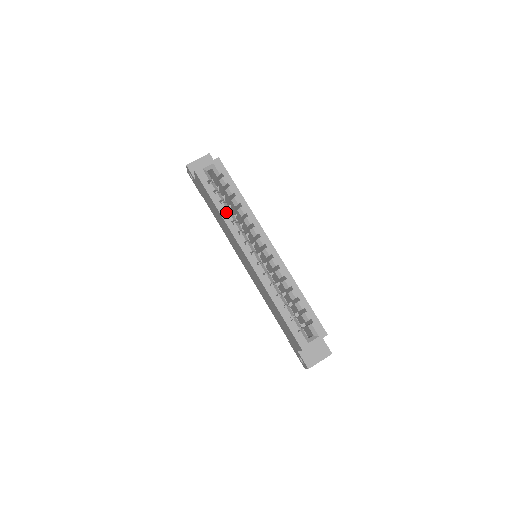
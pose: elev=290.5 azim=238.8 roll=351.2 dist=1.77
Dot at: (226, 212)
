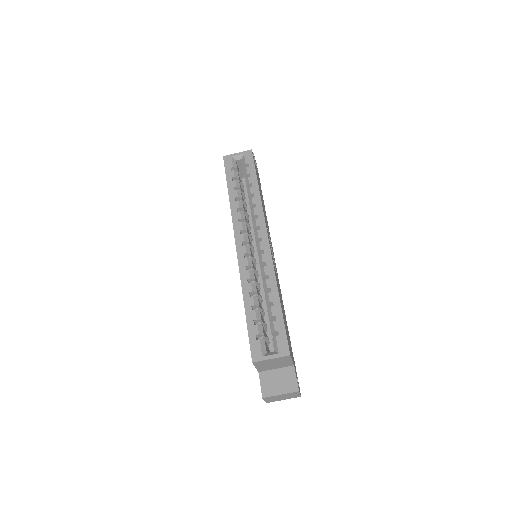
Dot at: occluded
